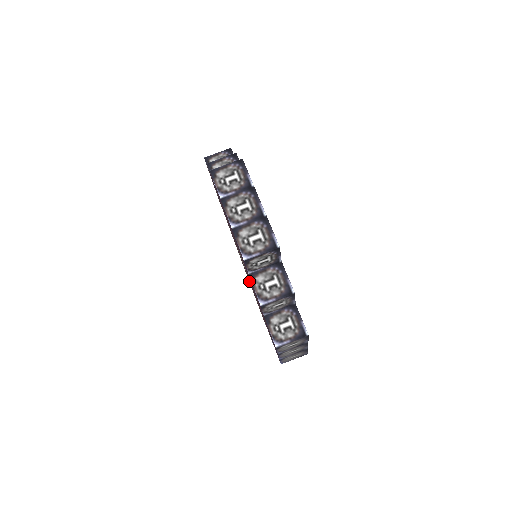
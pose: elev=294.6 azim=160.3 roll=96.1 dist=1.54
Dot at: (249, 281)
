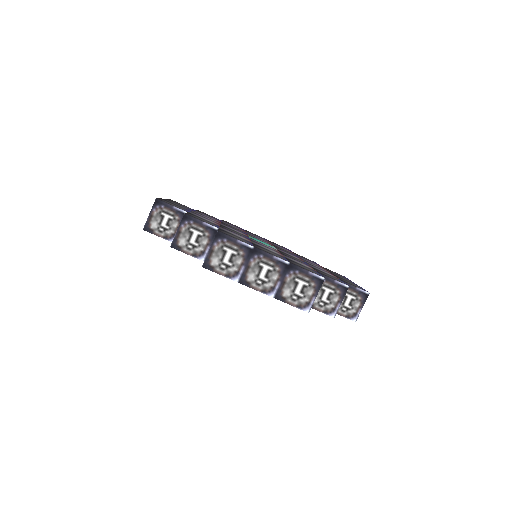
Dot at: occluded
